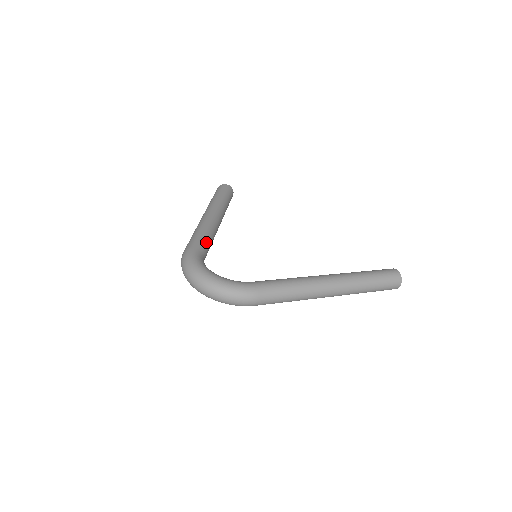
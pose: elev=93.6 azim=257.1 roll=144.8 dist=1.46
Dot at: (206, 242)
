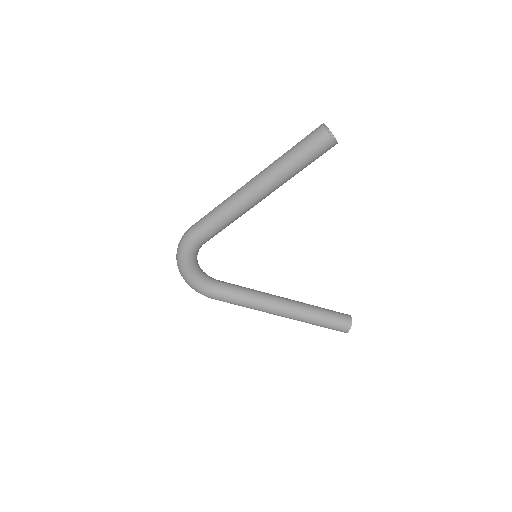
Dot at: (216, 234)
